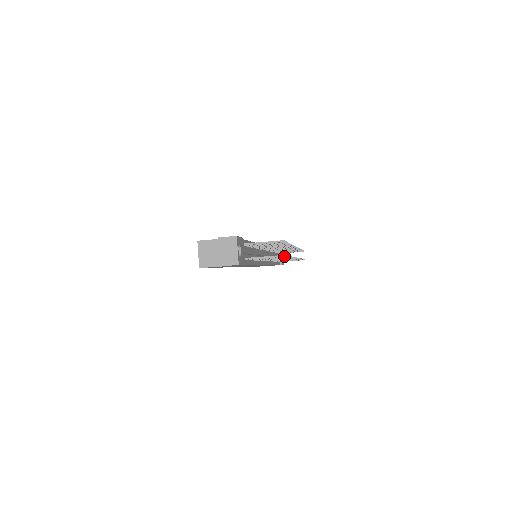
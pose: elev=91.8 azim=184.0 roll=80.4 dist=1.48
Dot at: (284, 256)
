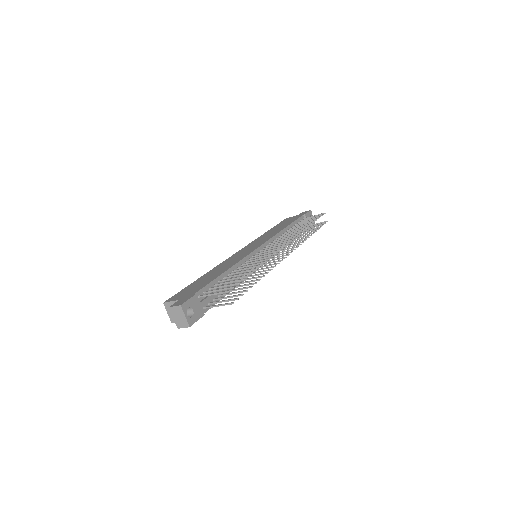
Dot at: occluded
